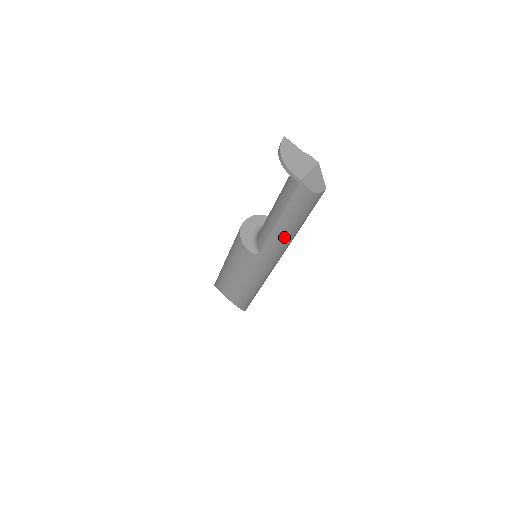
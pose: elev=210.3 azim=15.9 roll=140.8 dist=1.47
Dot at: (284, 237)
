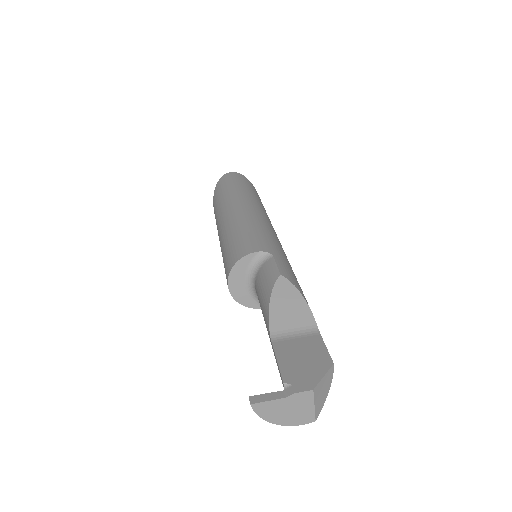
Dot at: occluded
